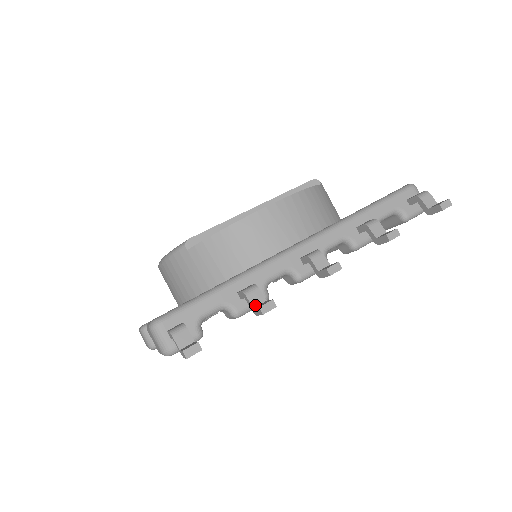
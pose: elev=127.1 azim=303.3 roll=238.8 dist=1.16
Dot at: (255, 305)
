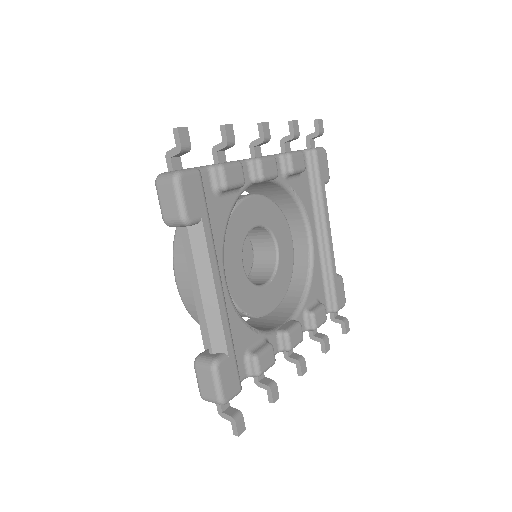
Dot at: (223, 142)
